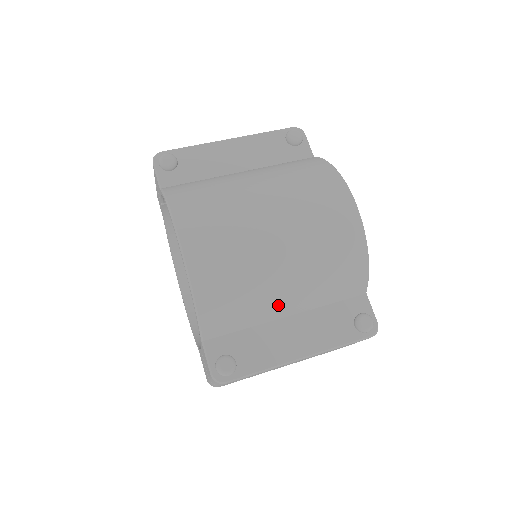
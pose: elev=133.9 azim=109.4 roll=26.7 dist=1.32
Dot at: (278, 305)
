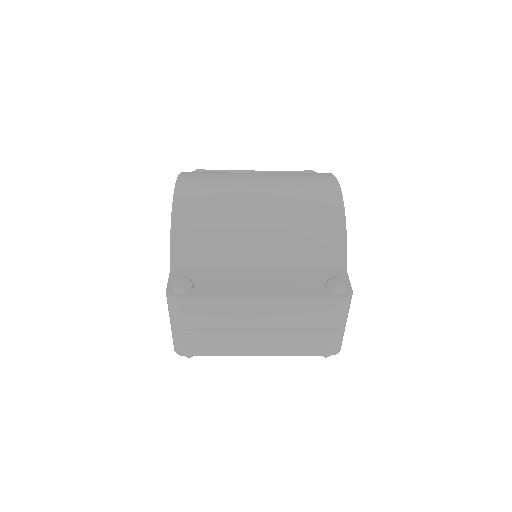
Dot at: (249, 248)
